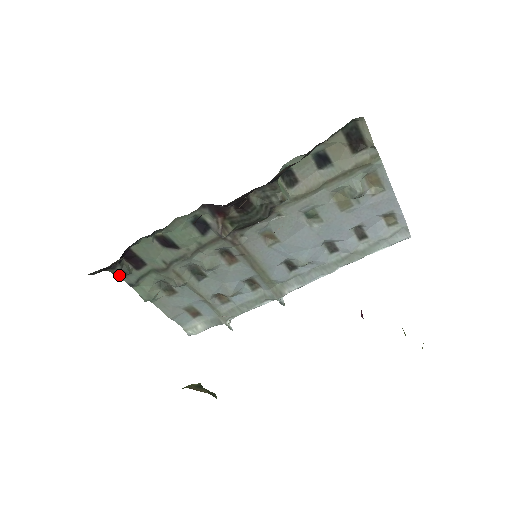
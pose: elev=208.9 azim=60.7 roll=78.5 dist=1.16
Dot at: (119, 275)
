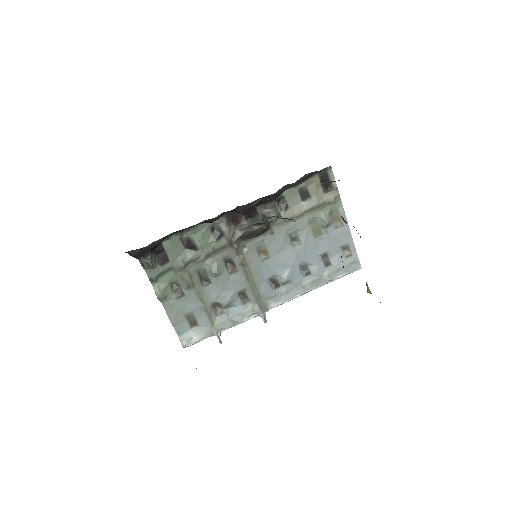
Dot at: (147, 265)
